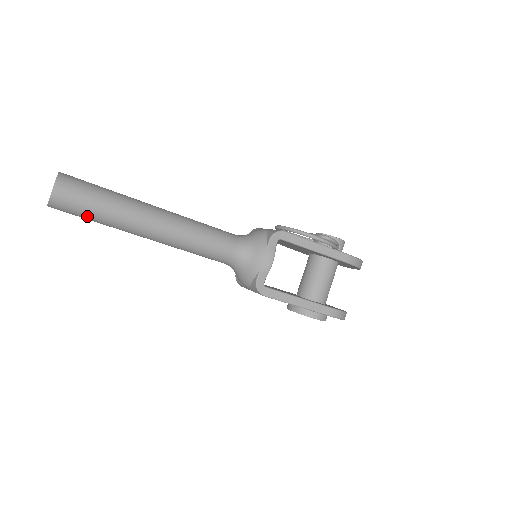
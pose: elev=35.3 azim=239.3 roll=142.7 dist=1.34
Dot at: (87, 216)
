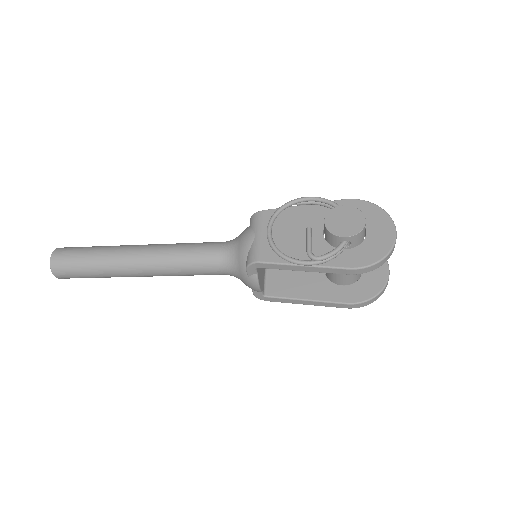
Dot at: occluded
